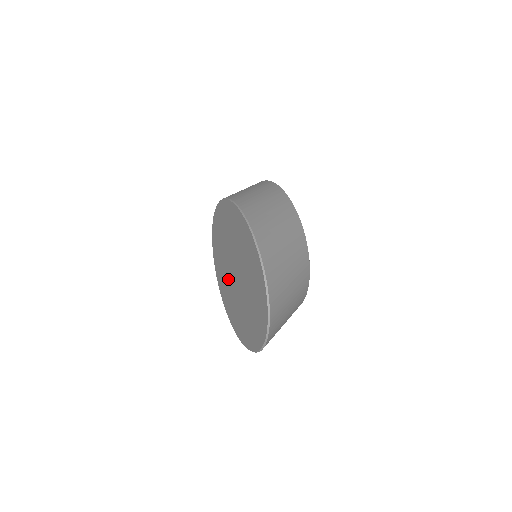
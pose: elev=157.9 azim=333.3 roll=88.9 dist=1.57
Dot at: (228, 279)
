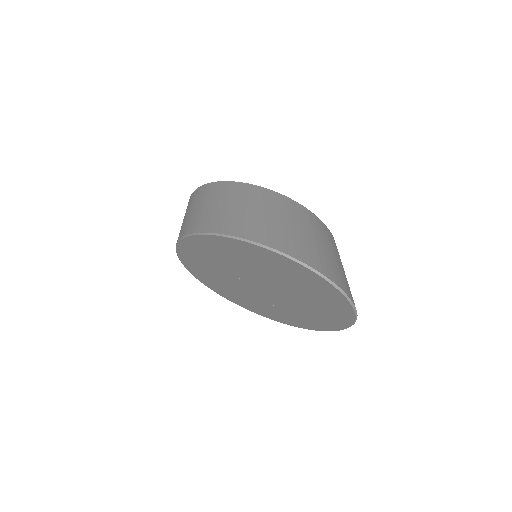
Dot at: (259, 300)
